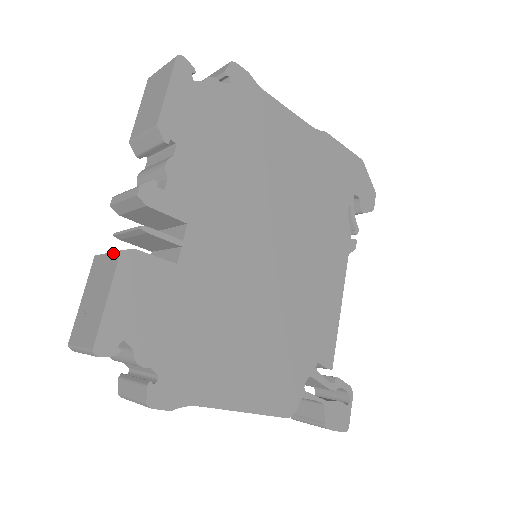
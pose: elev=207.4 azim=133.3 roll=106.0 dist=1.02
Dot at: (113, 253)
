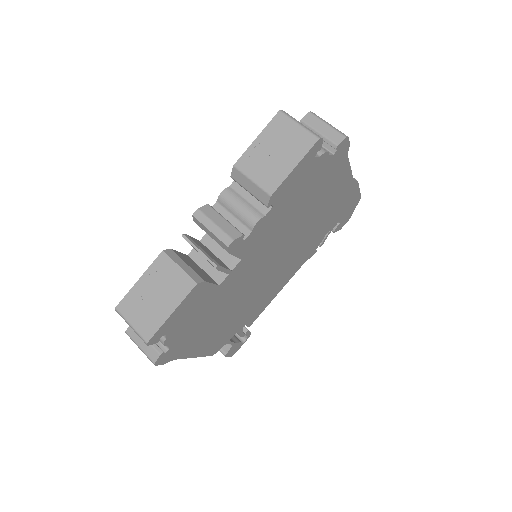
Dot at: (187, 276)
